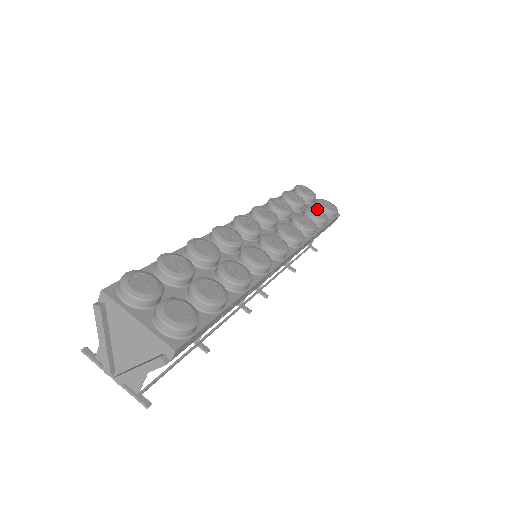
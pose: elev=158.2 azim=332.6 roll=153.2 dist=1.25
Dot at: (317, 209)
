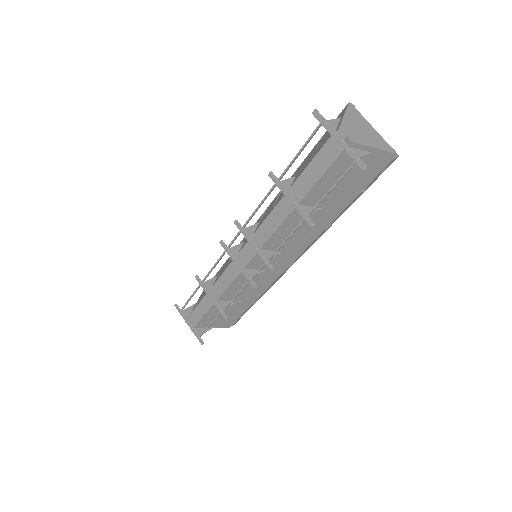
Dot at: occluded
